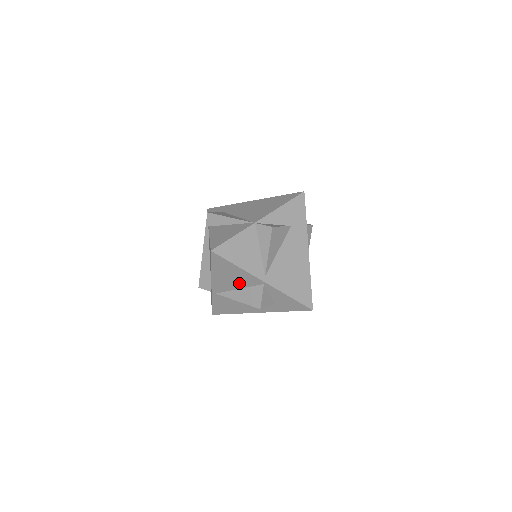
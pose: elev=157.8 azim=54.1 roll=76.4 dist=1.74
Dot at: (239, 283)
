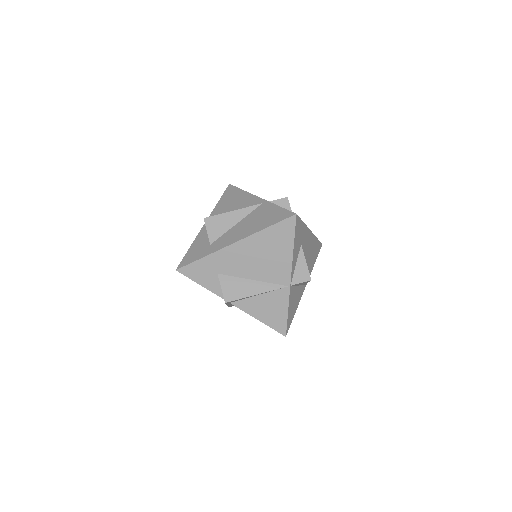
Dot at: occluded
